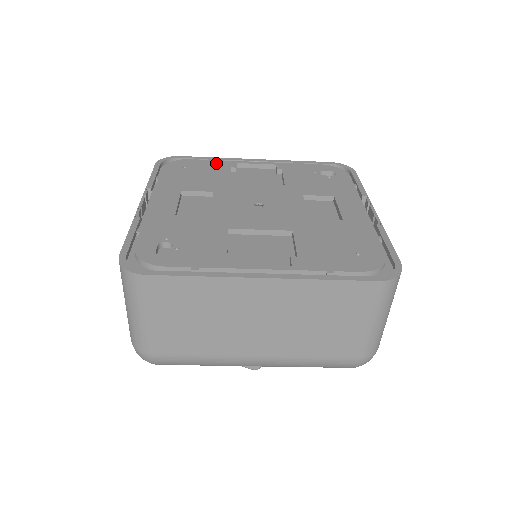
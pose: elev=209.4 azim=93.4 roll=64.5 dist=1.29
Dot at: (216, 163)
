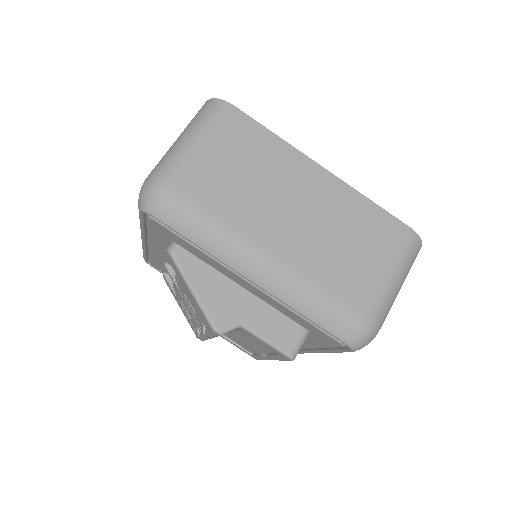
Dot at: occluded
